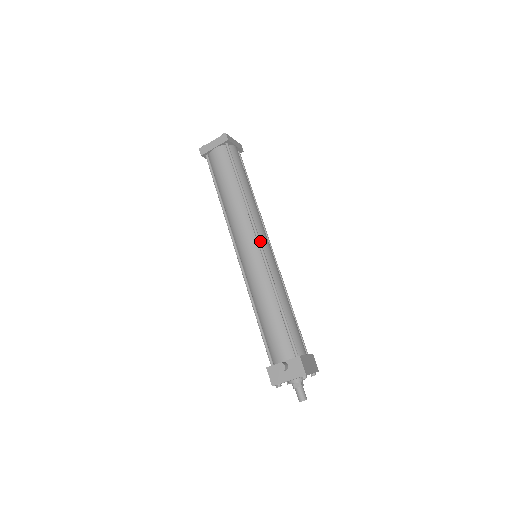
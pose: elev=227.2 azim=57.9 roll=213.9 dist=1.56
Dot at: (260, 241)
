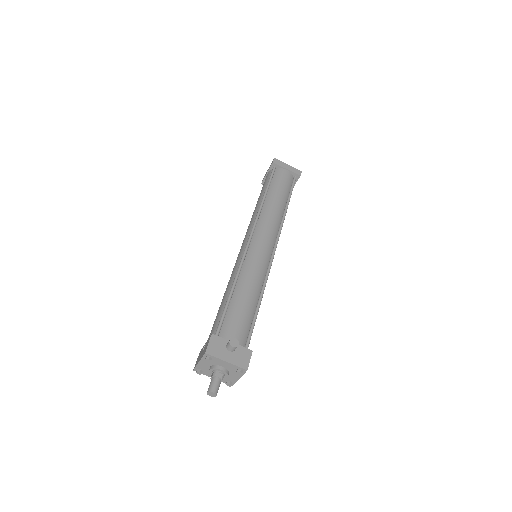
Dot at: occluded
